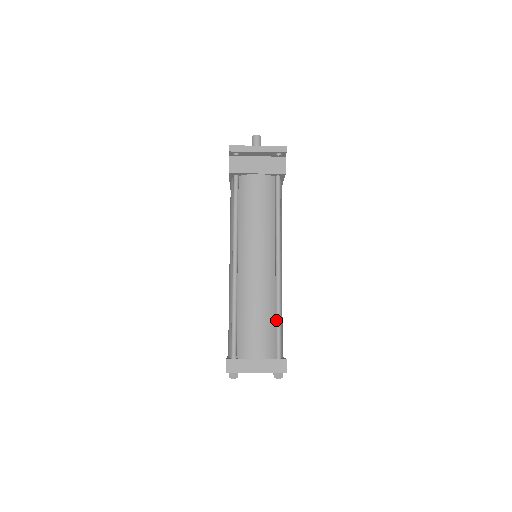
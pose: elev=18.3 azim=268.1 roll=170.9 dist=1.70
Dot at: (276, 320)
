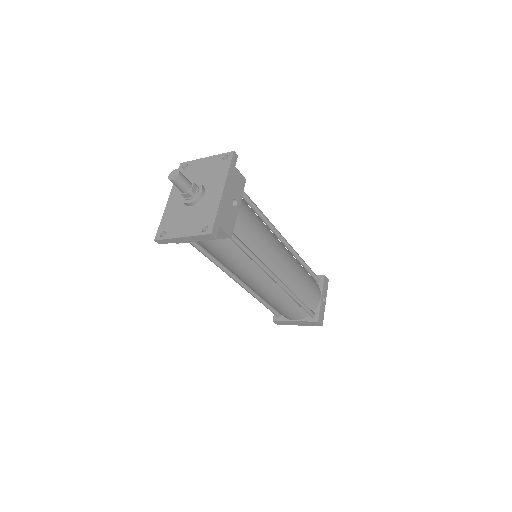
Dot at: occluded
